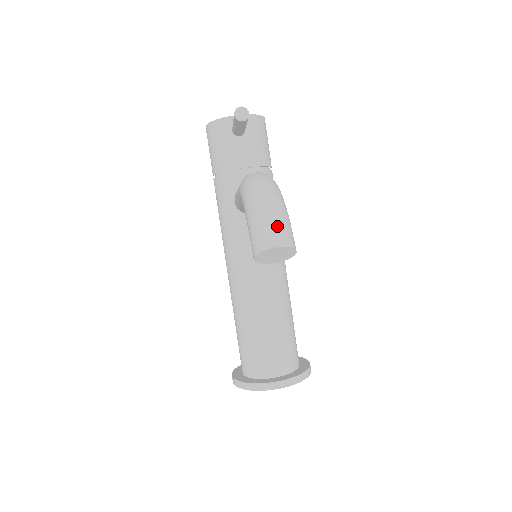
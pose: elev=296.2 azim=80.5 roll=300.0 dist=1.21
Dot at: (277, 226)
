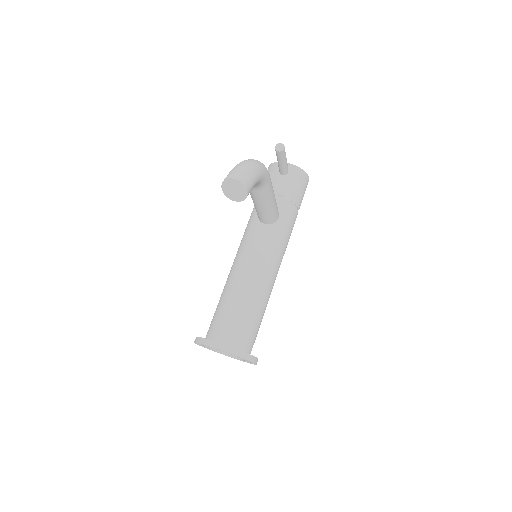
Dot at: (242, 171)
